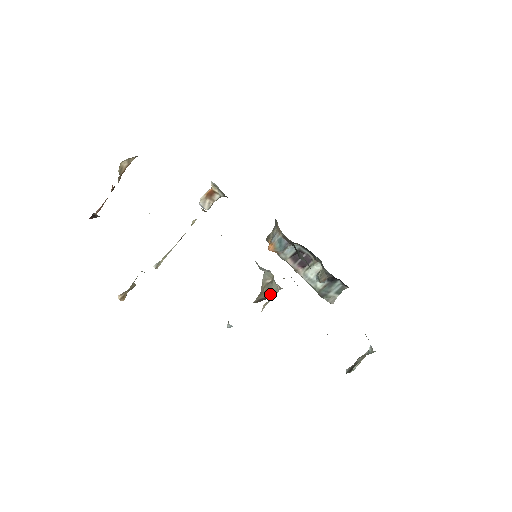
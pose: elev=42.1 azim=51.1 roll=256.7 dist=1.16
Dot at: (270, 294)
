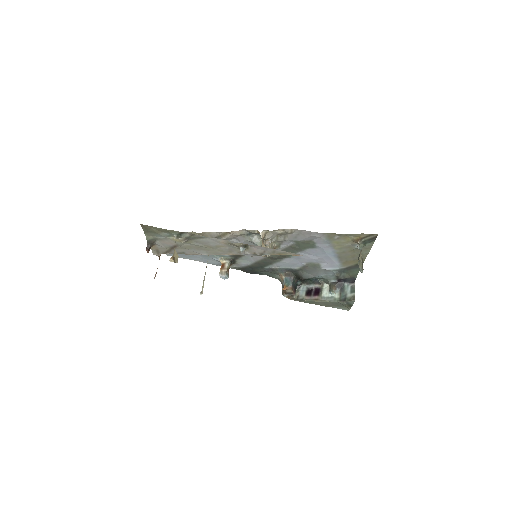
Dot at: (263, 242)
